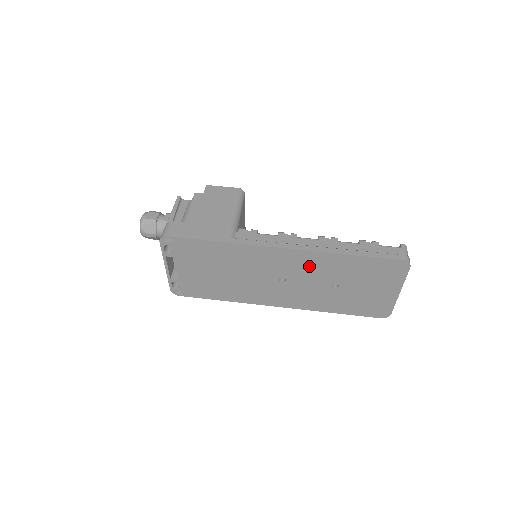
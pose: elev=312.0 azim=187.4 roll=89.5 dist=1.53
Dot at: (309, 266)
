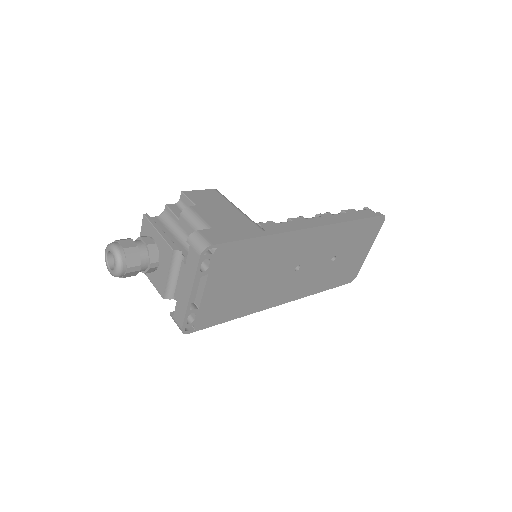
Dot at: (323, 243)
